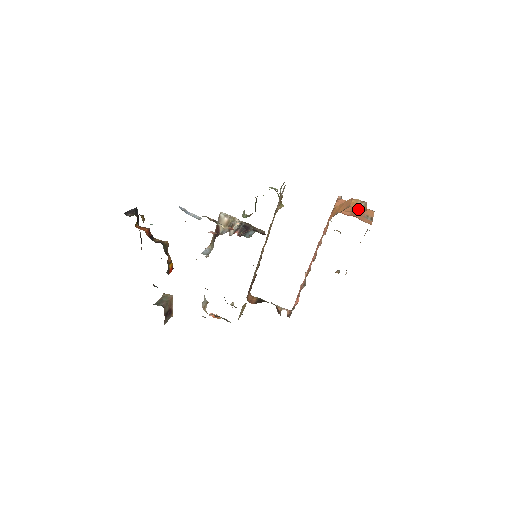
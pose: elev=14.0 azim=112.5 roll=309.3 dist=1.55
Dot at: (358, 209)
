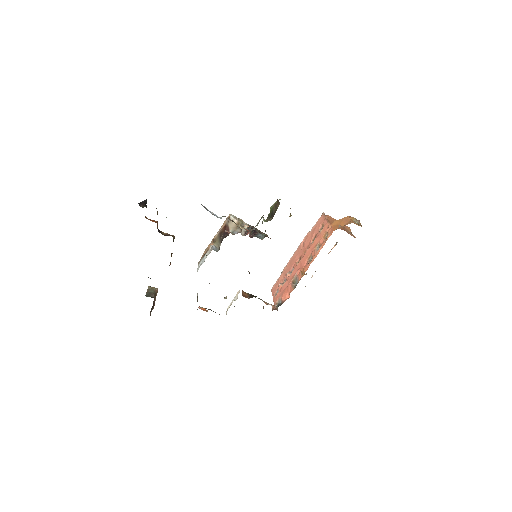
Dot at: (358, 225)
